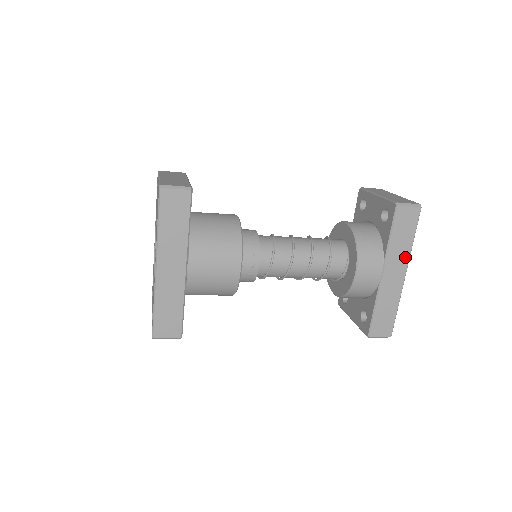
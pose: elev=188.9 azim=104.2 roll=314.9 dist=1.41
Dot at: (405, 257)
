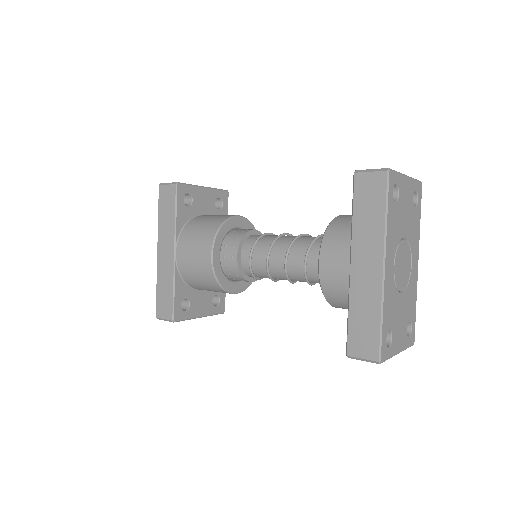
Dot at: (378, 241)
